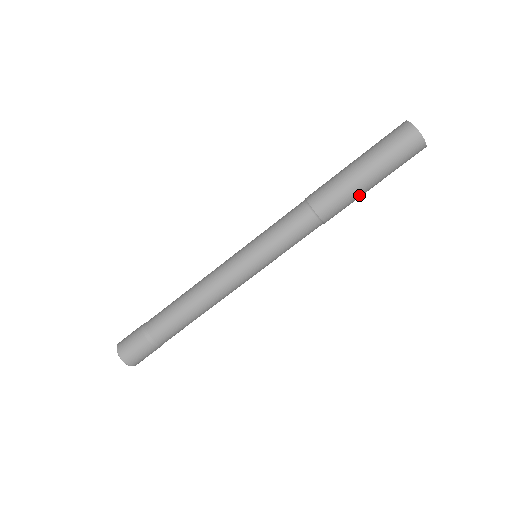
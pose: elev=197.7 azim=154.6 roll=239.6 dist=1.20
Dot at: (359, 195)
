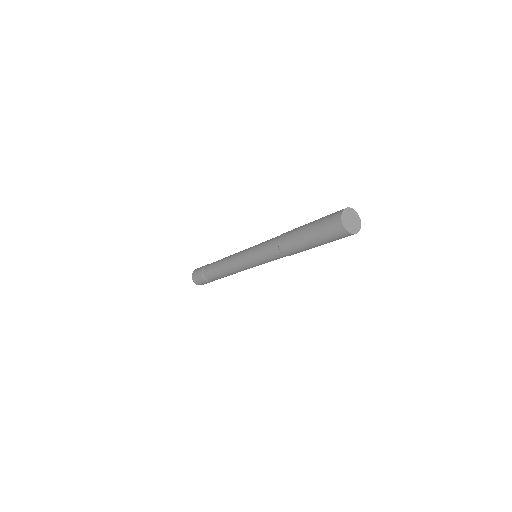
Dot at: (306, 247)
